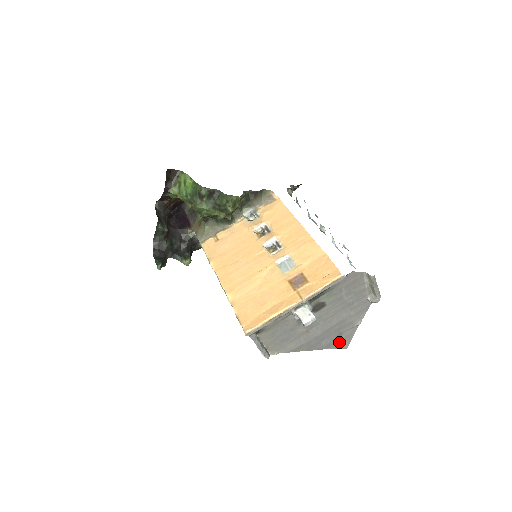
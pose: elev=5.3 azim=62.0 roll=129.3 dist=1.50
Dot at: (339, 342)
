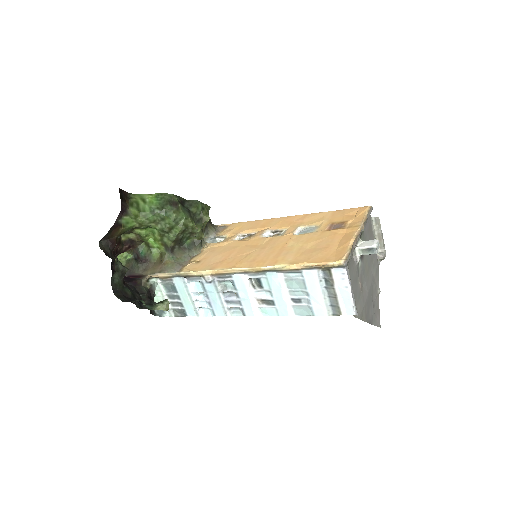
Dot at: (375, 316)
